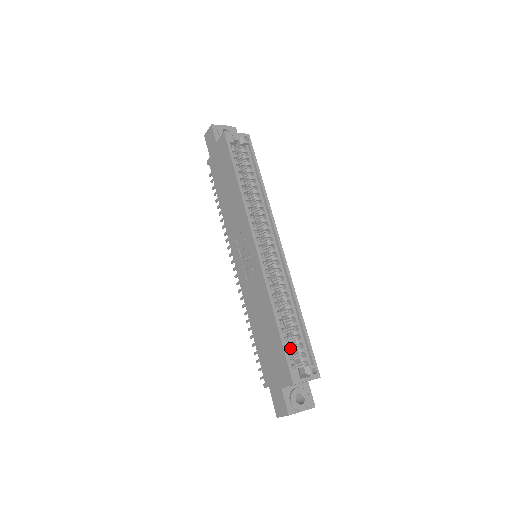
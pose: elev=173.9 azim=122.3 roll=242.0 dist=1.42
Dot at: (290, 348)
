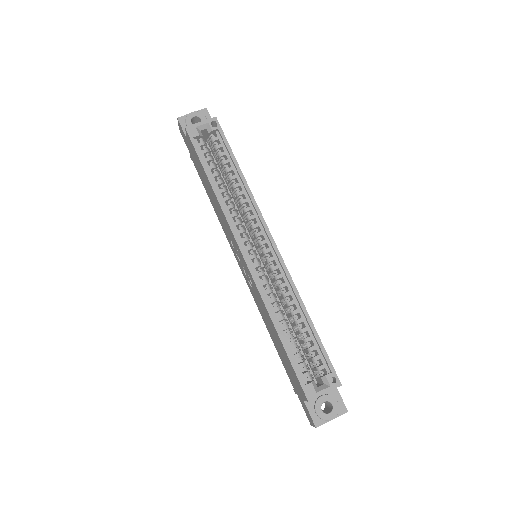
Dot at: occluded
